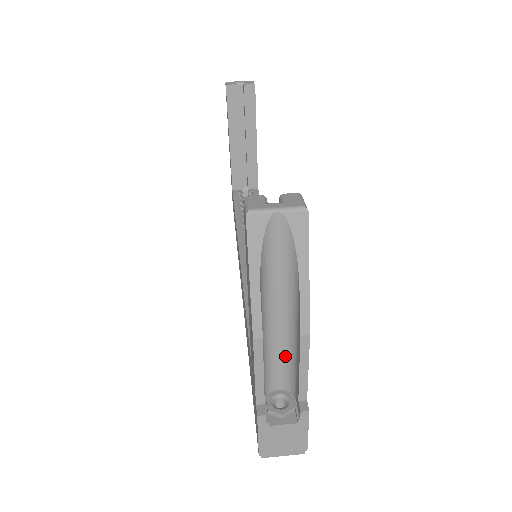
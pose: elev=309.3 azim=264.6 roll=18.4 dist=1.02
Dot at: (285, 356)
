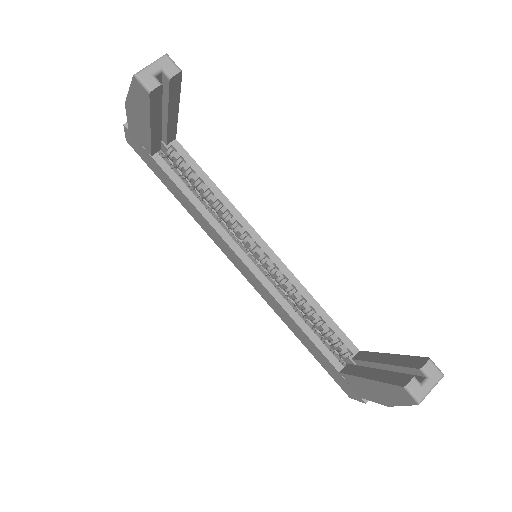
Dot at: occluded
